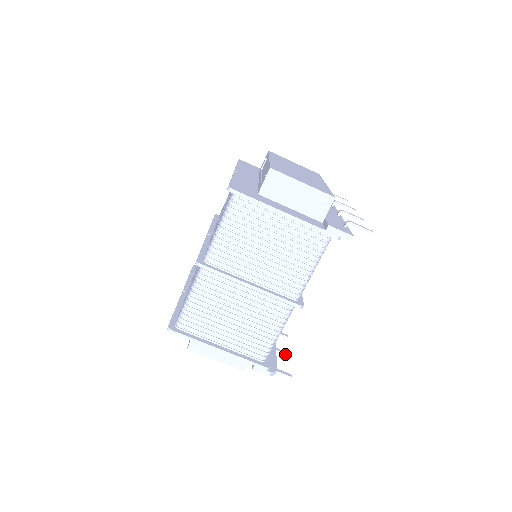
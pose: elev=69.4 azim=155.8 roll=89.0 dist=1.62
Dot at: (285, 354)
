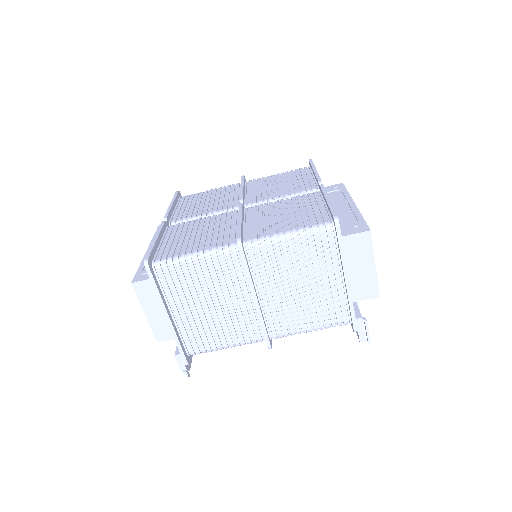
Dot at: occluded
